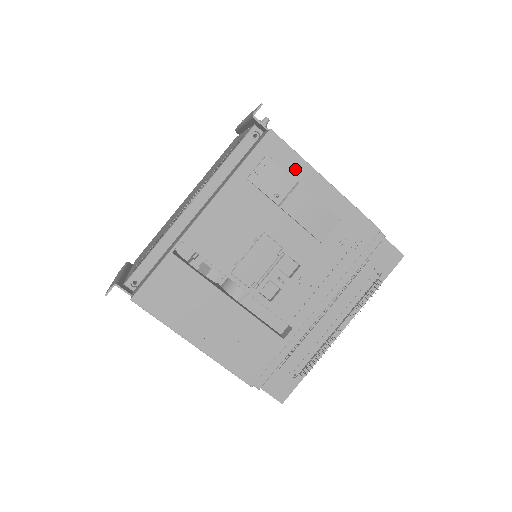
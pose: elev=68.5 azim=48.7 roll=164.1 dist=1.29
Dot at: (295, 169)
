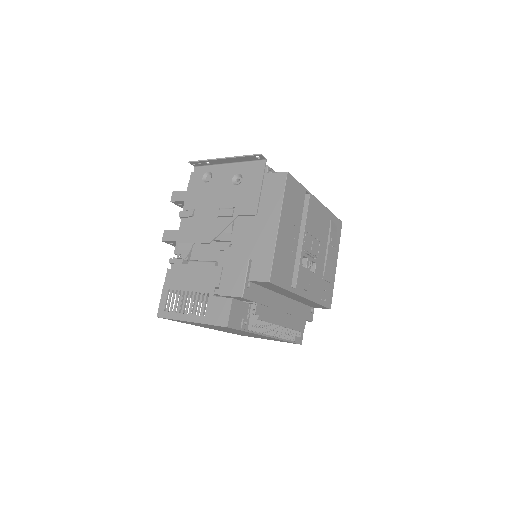
Dot at: (337, 244)
